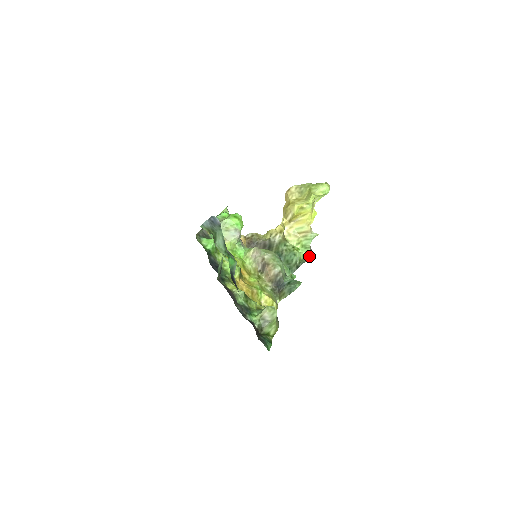
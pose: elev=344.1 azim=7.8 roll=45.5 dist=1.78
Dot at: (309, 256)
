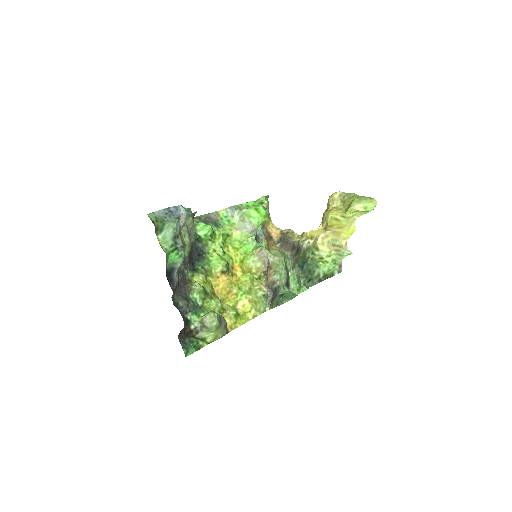
Dot at: (335, 273)
